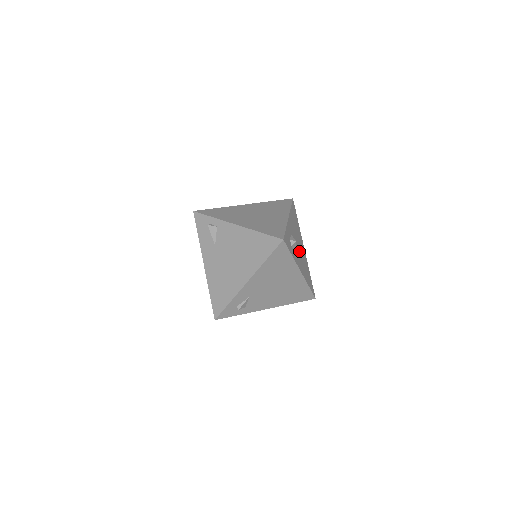
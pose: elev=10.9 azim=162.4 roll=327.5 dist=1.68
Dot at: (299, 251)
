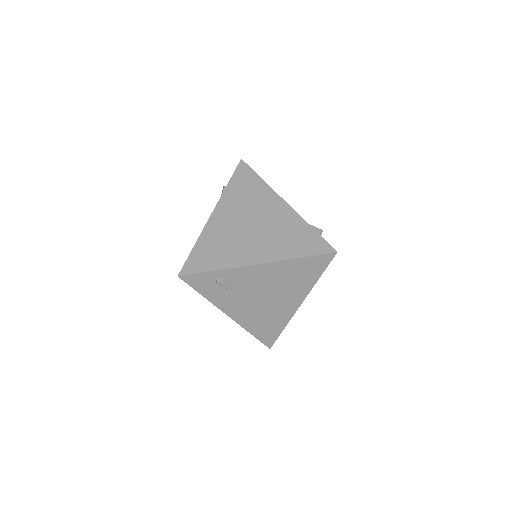
Dot at: occluded
